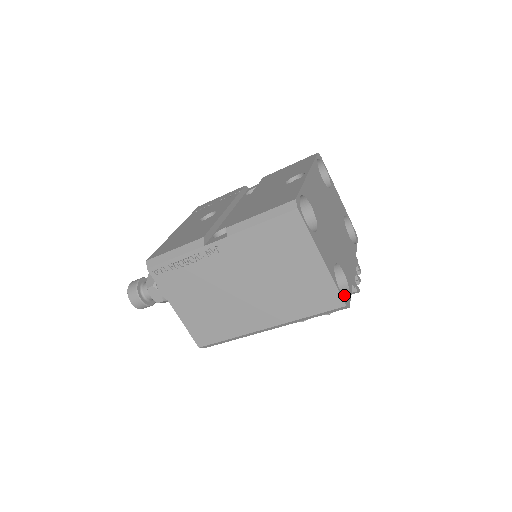
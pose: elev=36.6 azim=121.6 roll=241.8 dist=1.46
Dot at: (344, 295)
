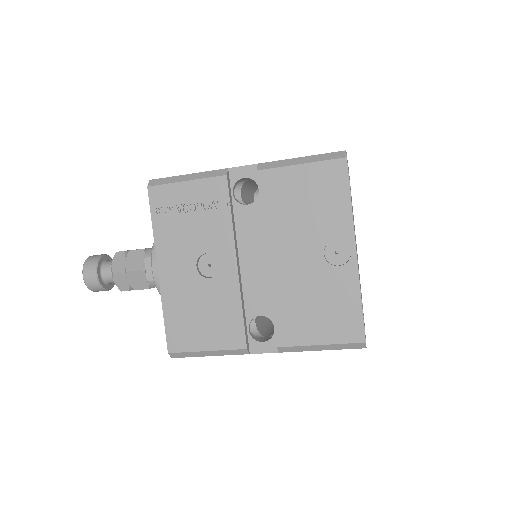
Dot at: occluded
